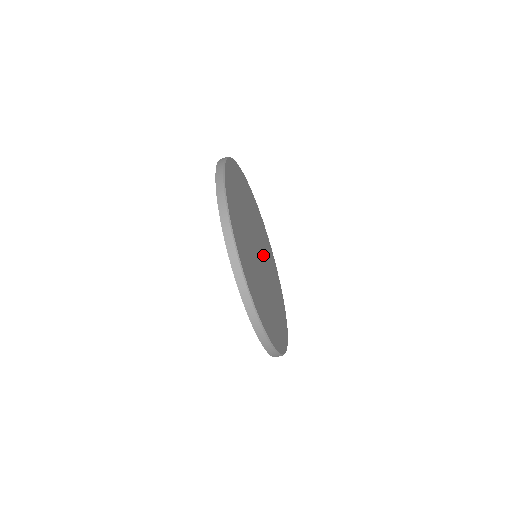
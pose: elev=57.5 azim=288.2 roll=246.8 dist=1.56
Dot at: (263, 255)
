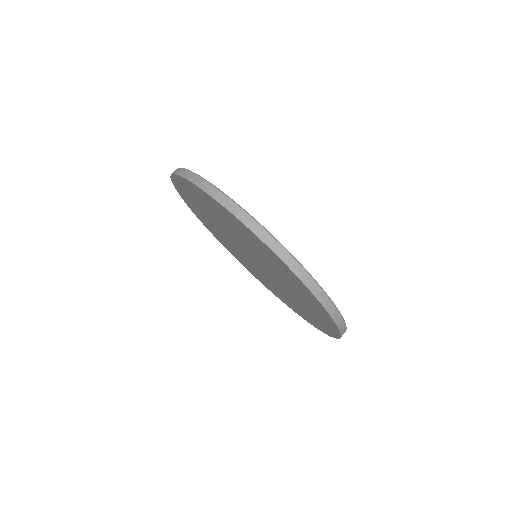
Dot at: occluded
